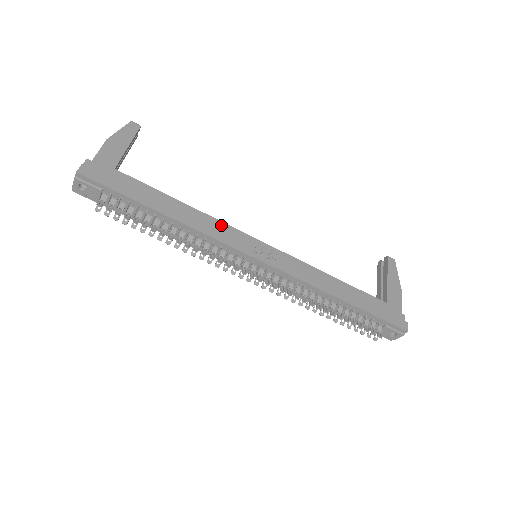
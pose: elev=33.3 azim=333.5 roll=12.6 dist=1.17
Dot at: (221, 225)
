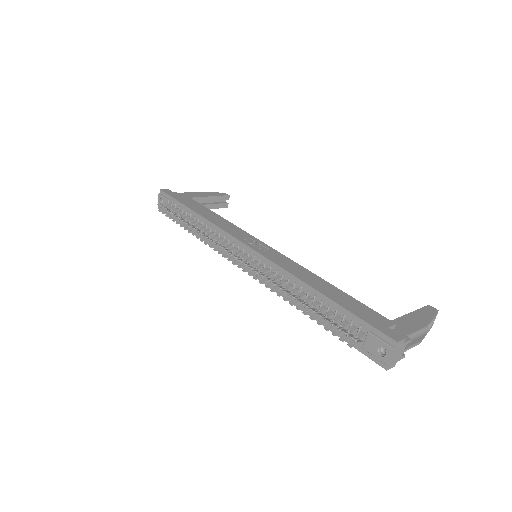
Dot at: (235, 227)
